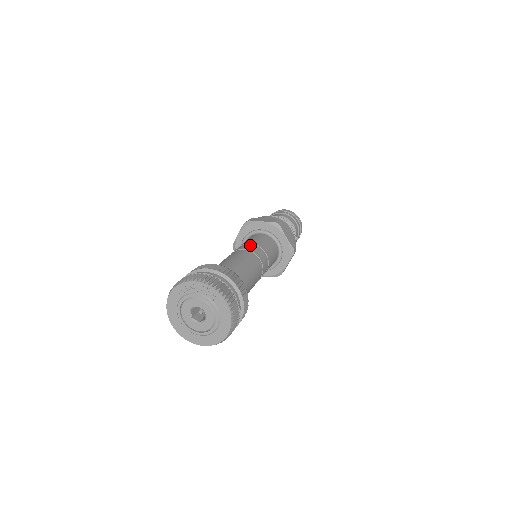
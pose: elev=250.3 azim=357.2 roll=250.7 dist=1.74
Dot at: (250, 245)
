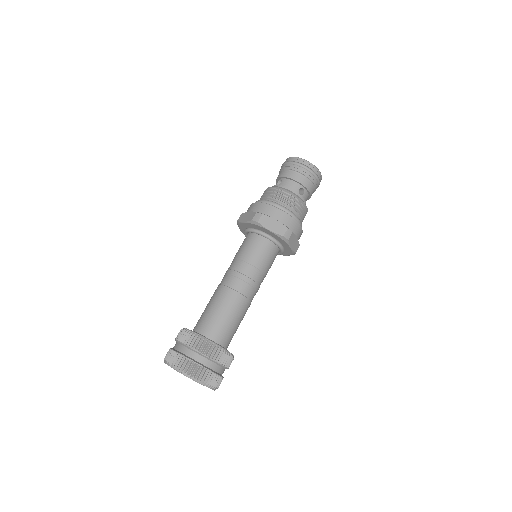
Dot at: (235, 263)
